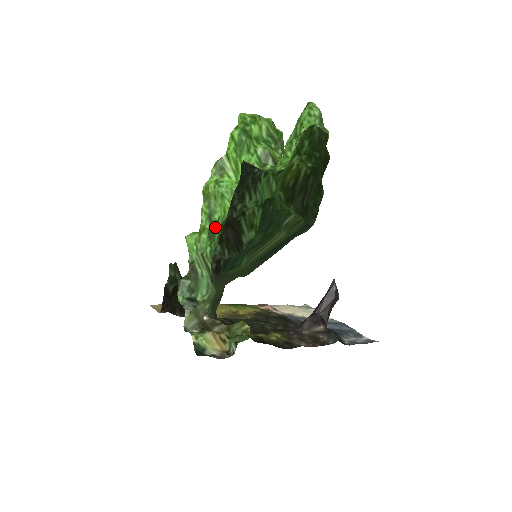
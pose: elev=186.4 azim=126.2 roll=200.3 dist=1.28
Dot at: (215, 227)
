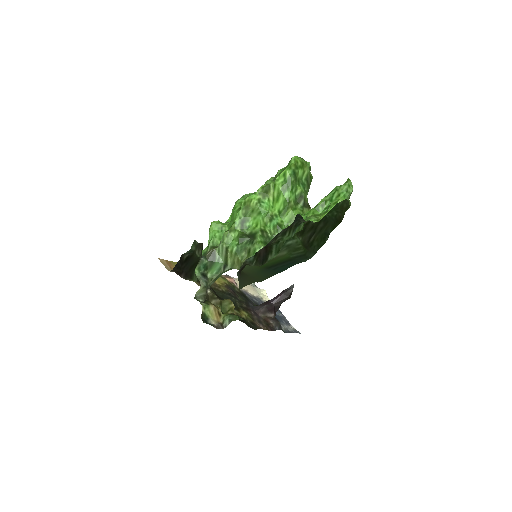
Dot at: (244, 232)
